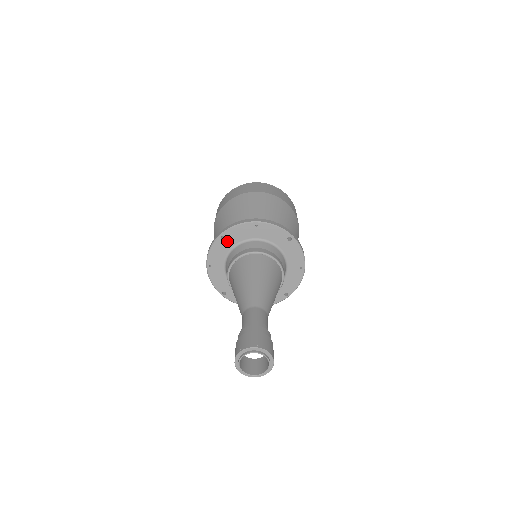
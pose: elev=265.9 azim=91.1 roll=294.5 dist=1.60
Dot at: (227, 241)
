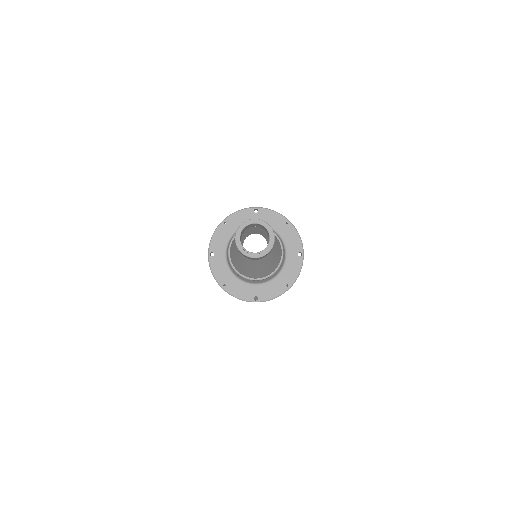
Dot at: (256, 216)
